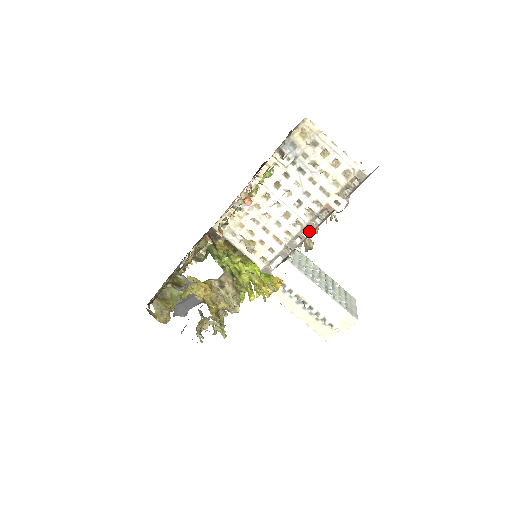
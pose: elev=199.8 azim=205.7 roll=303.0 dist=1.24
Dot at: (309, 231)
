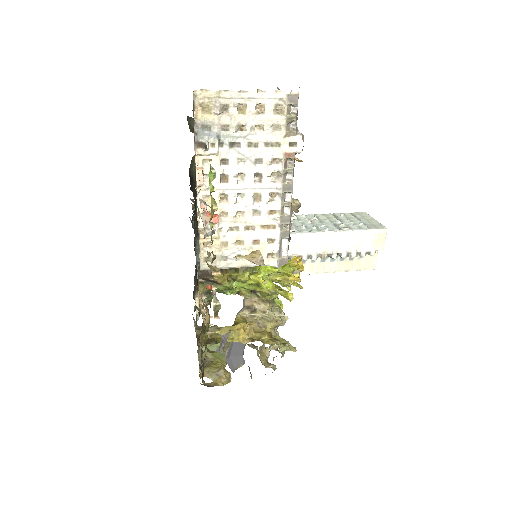
Dot at: (289, 193)
